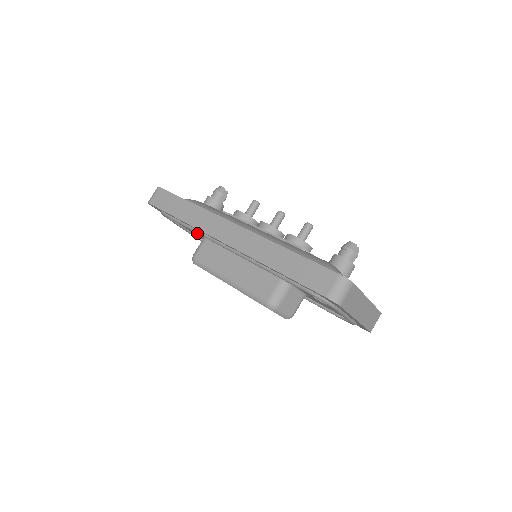
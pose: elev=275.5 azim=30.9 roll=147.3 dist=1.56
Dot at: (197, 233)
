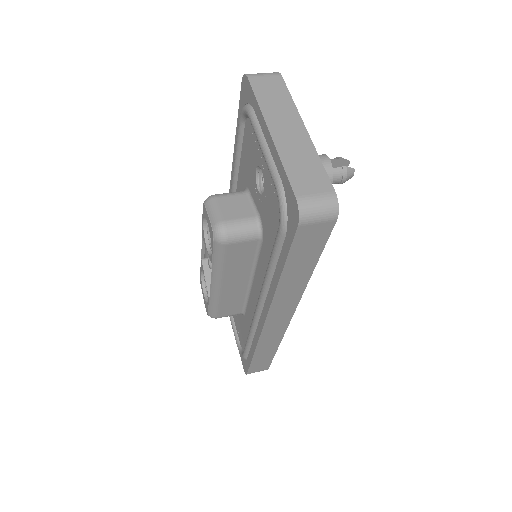
Dot at: occluded
